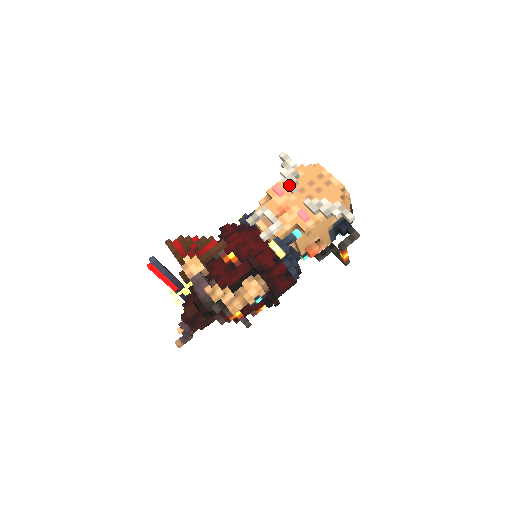
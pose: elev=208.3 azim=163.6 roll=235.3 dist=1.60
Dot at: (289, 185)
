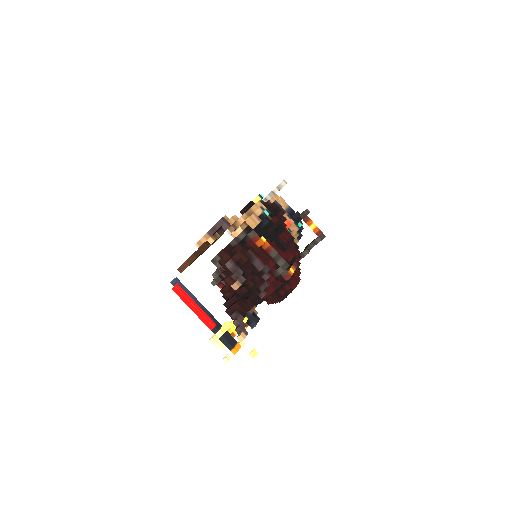
Dot at: occluded
